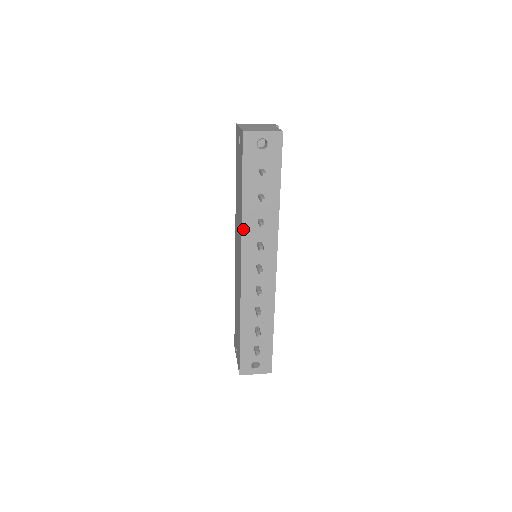
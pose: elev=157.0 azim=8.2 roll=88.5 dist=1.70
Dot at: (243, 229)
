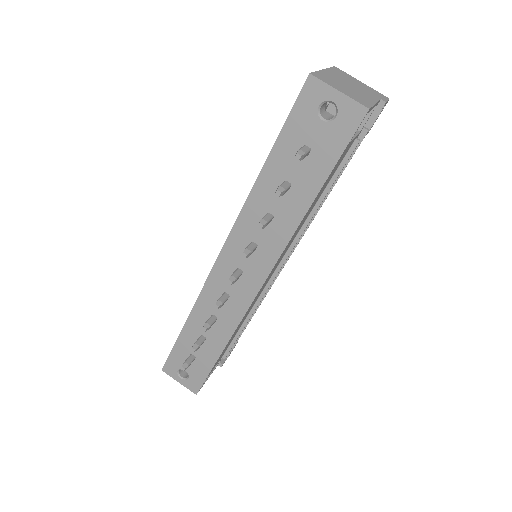
Dot at: (243, 213)
